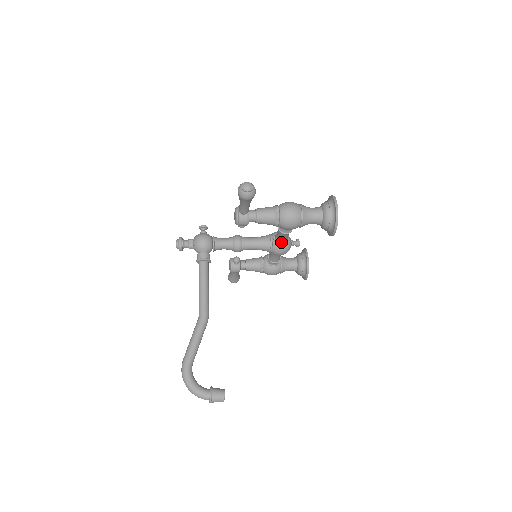
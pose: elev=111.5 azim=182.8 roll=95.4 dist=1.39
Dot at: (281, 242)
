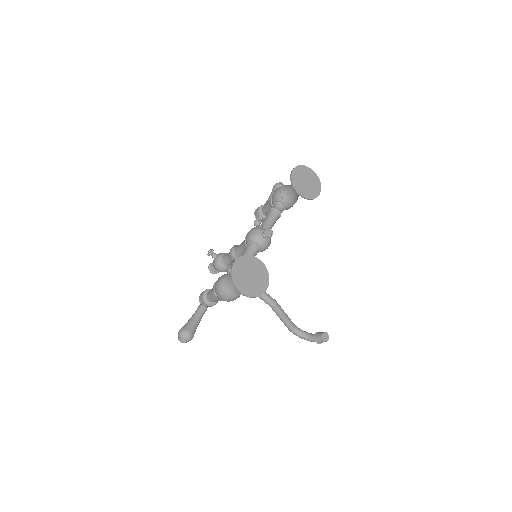
Dot at: (255, 255)
